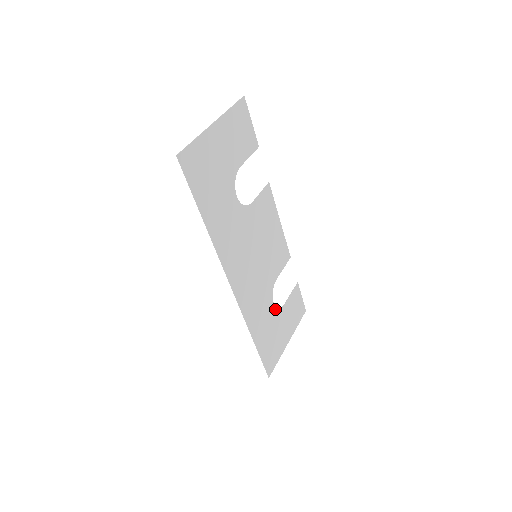
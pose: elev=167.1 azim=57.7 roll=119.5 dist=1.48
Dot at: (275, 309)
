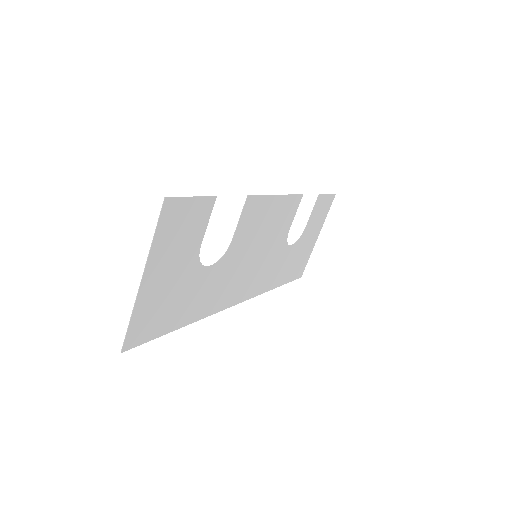
Dot at: (294, 245)
